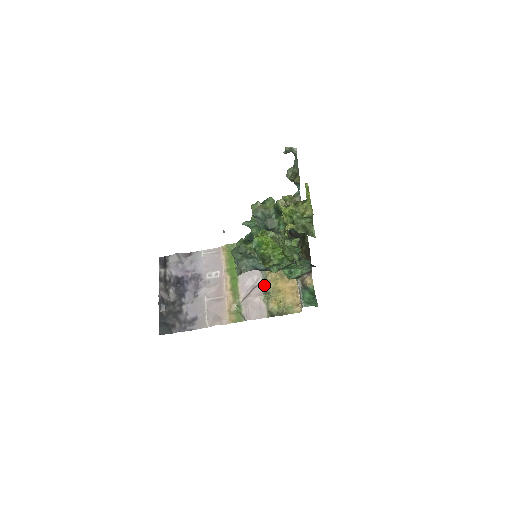
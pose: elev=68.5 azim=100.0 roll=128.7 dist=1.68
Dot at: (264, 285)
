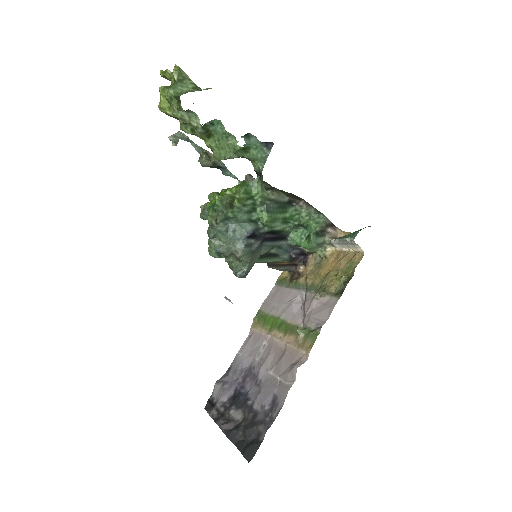
Dot at: (310, 291)
